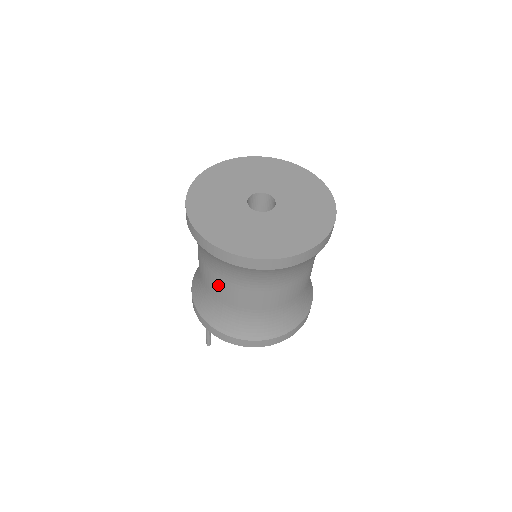
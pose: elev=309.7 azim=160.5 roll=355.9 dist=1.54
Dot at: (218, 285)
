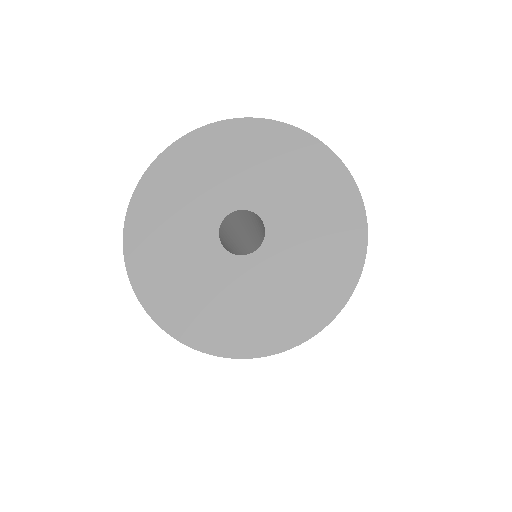
Dot at: occluded
